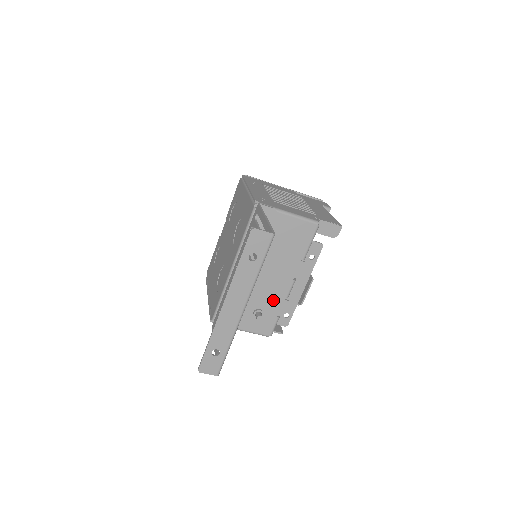
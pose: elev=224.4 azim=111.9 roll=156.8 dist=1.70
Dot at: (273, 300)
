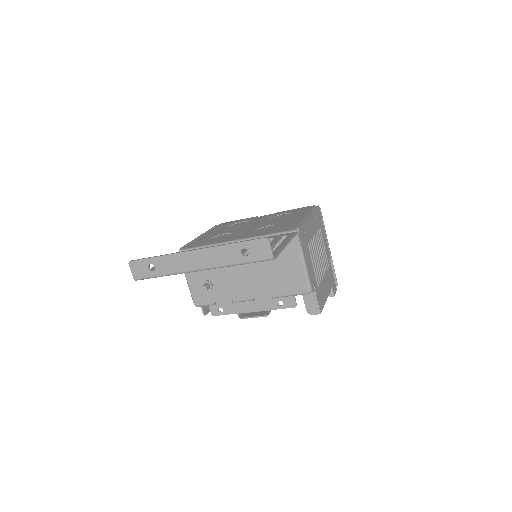
Dot at: (226, 291)
